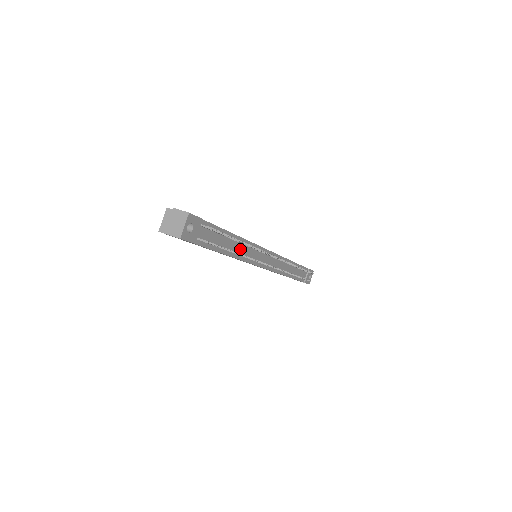
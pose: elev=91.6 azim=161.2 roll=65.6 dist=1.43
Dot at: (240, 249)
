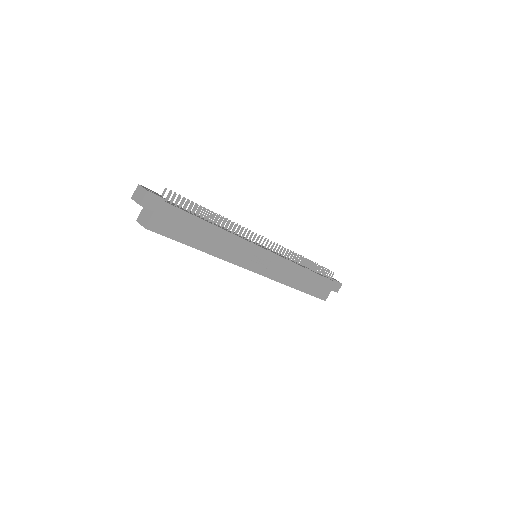
Dot at: occluded
